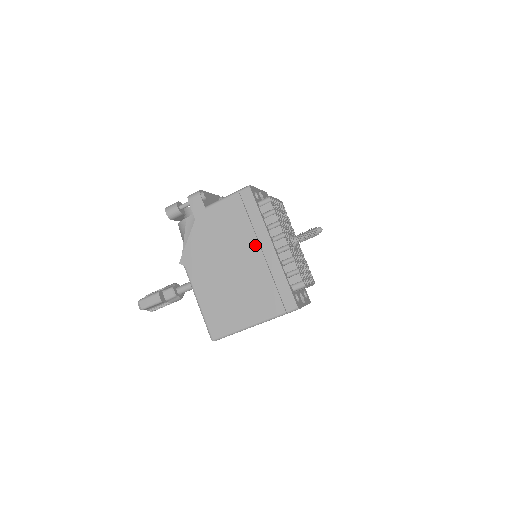
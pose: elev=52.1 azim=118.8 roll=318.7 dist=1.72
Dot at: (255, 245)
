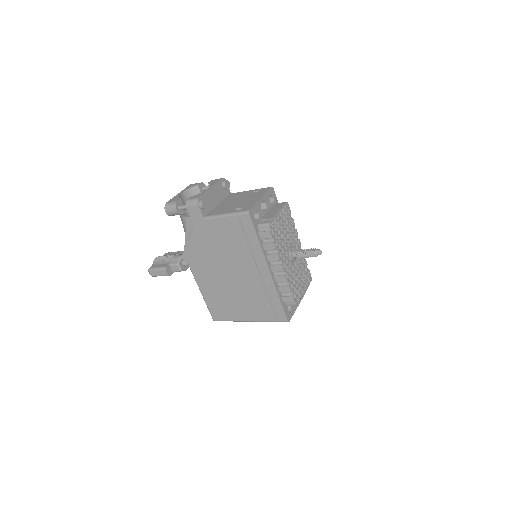
Dot at: (252, 265)
